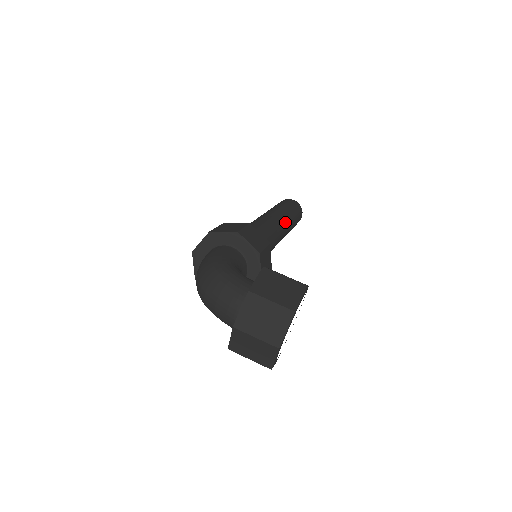
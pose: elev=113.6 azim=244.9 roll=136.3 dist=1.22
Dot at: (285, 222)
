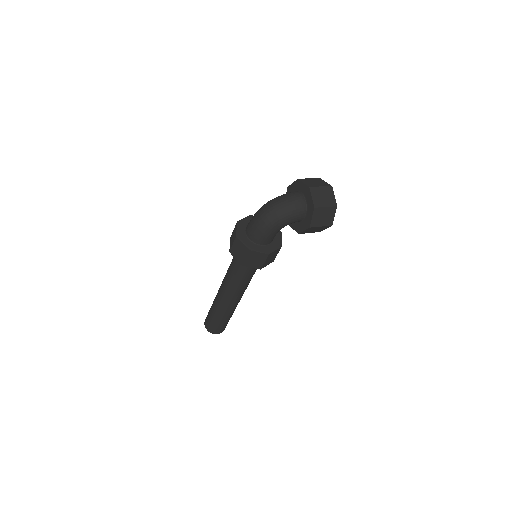
Dot at: occluded
